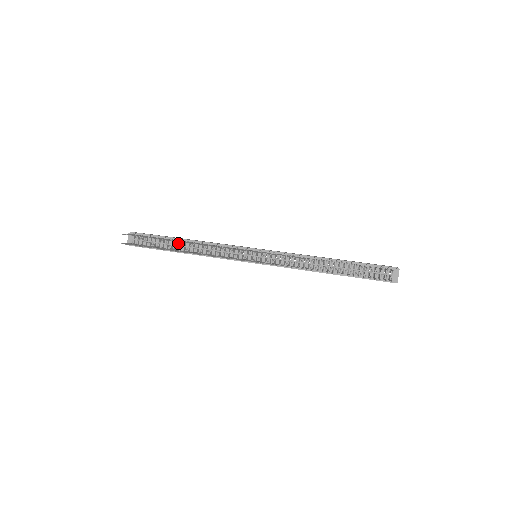
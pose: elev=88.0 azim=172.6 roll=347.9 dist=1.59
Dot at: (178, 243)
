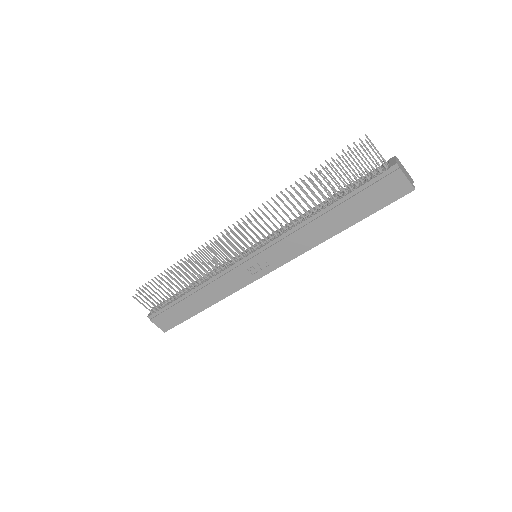
Dot at: (188, 288)
